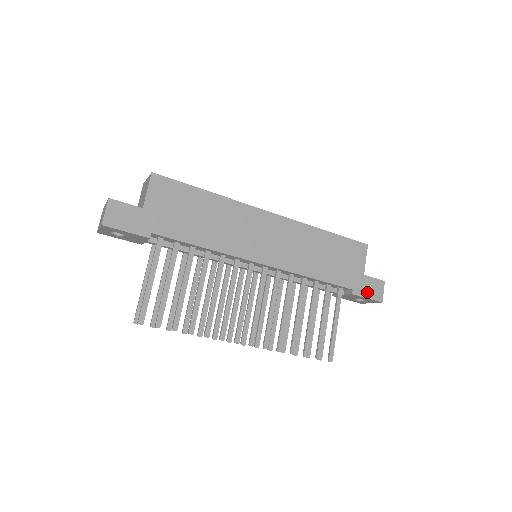
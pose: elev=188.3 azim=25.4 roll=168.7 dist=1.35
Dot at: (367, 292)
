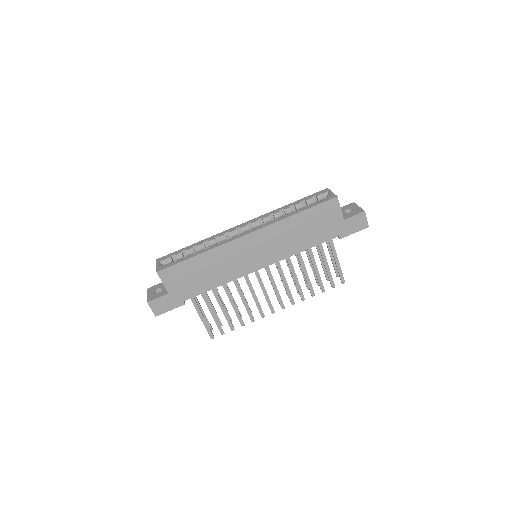
Dot at: (352, 229)
